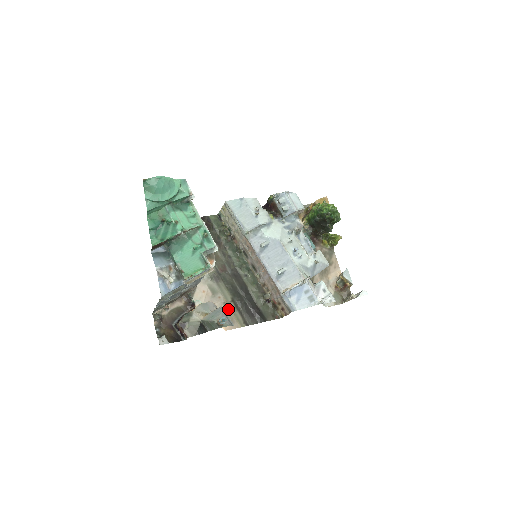
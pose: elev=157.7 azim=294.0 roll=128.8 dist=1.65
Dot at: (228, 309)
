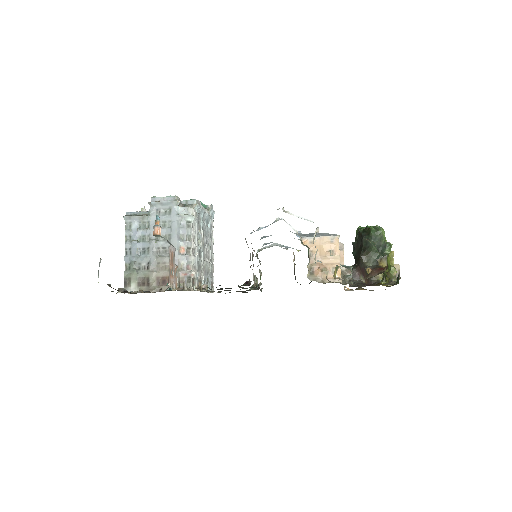
Dot at: occluded
